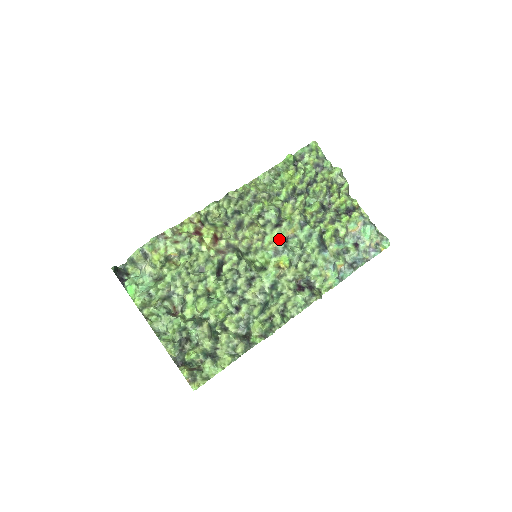
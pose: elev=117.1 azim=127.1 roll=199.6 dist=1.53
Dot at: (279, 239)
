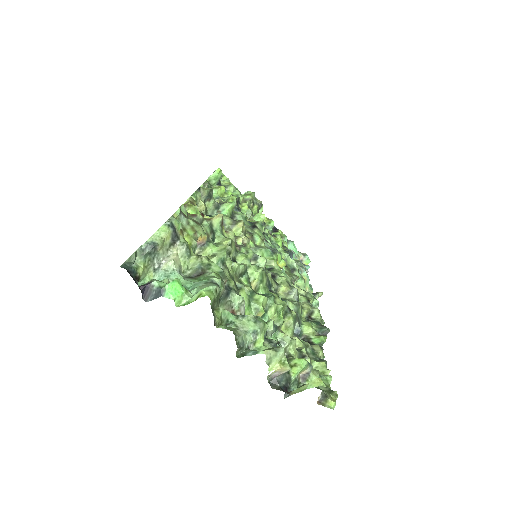
Dot at: (263, 239)
